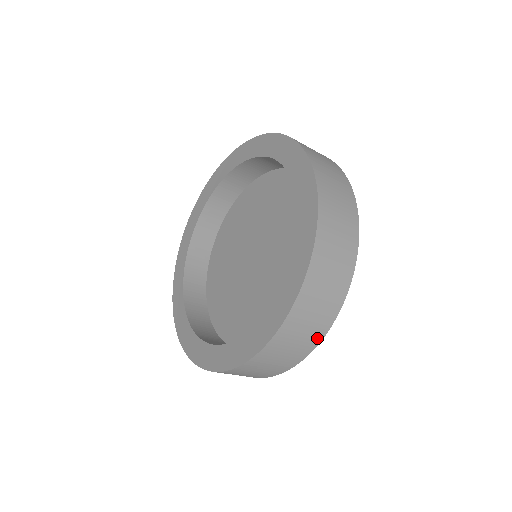
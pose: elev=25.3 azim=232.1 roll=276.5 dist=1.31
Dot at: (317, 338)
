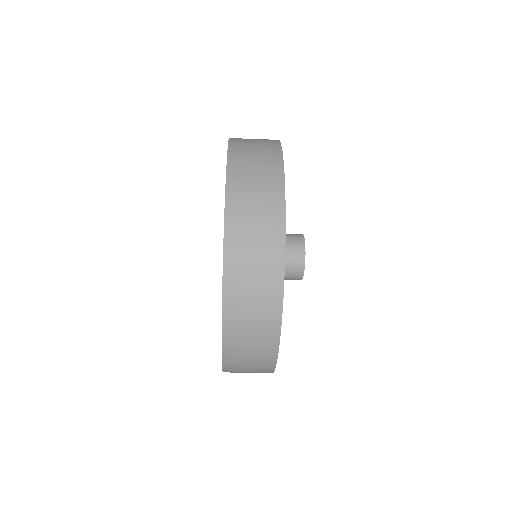
Dot at: (275, 306)
